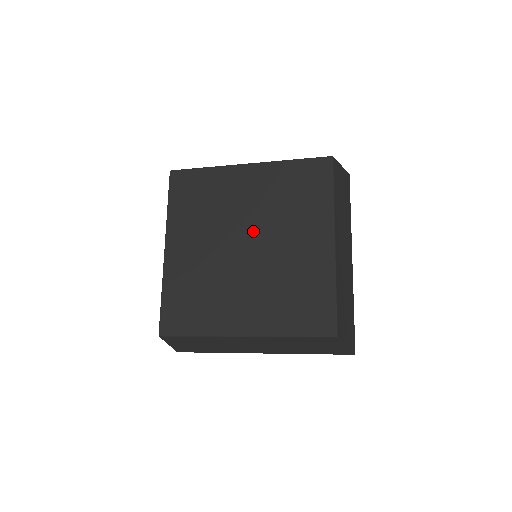
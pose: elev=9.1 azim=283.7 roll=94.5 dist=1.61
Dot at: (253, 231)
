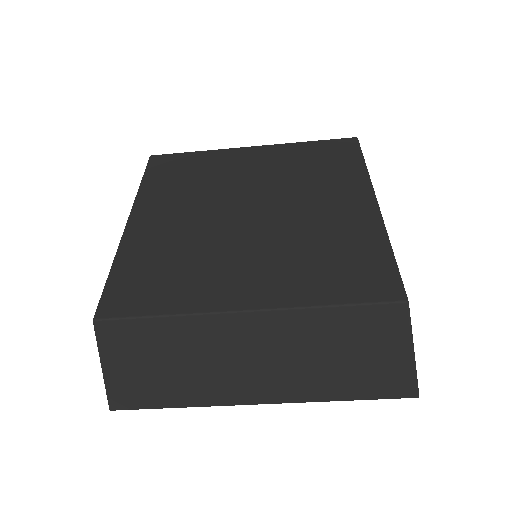
Dot at: (260, 197)
